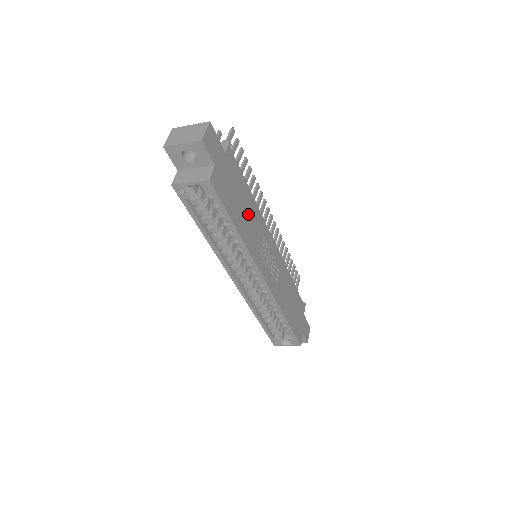
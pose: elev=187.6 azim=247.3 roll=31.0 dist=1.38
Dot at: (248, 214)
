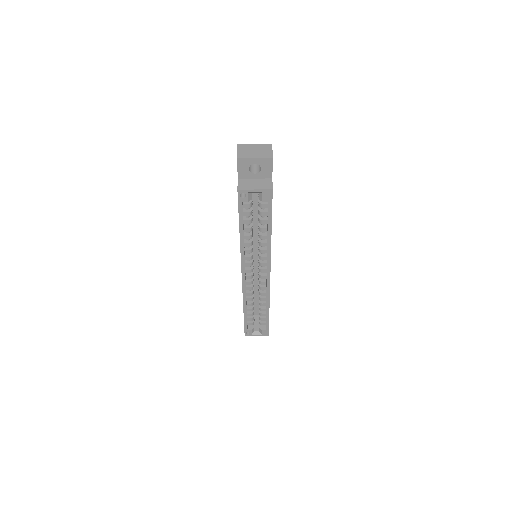
Dot at: occluded
